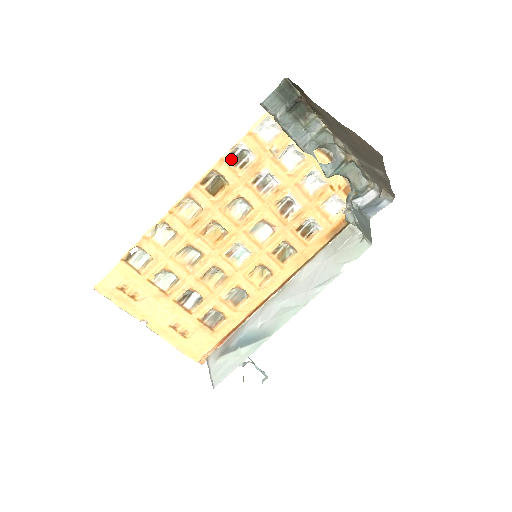
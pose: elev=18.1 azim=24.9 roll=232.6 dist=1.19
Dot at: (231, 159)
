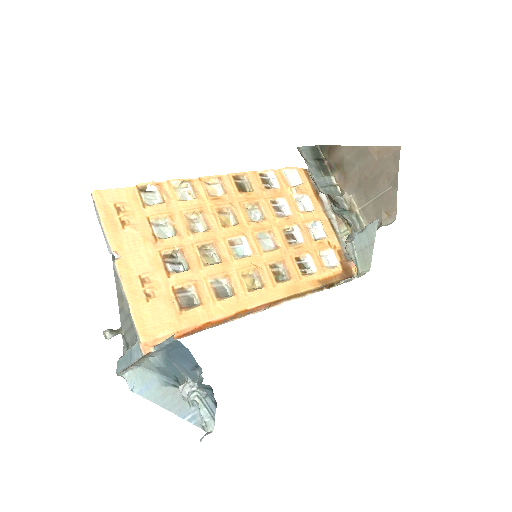
Dot at: (261, 177)
